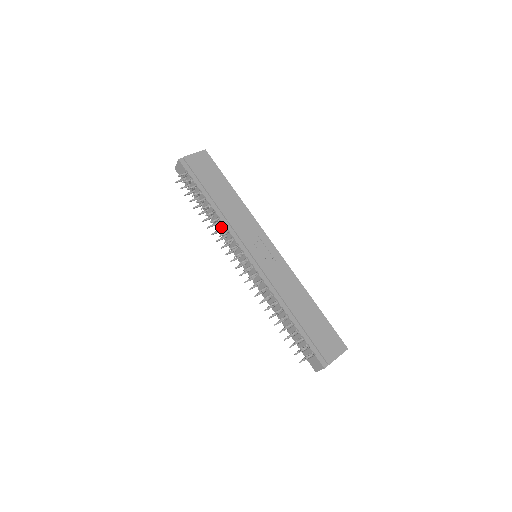
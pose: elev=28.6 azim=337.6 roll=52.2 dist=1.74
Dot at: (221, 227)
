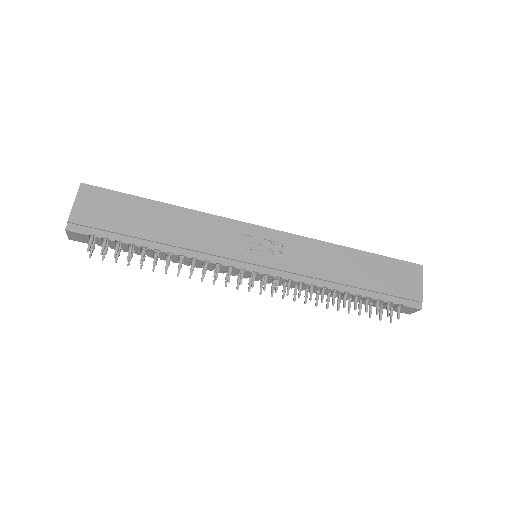
Dot at: (194, 264)
